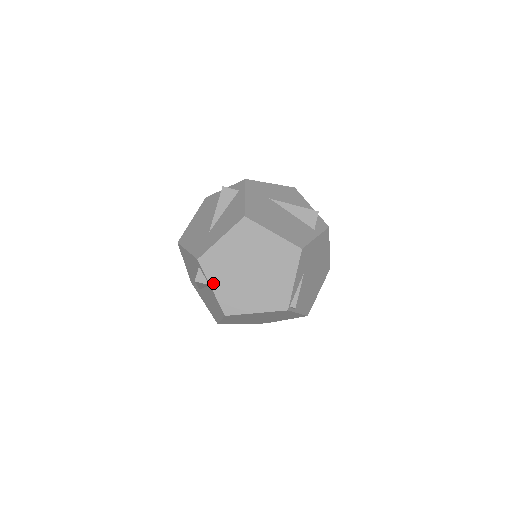
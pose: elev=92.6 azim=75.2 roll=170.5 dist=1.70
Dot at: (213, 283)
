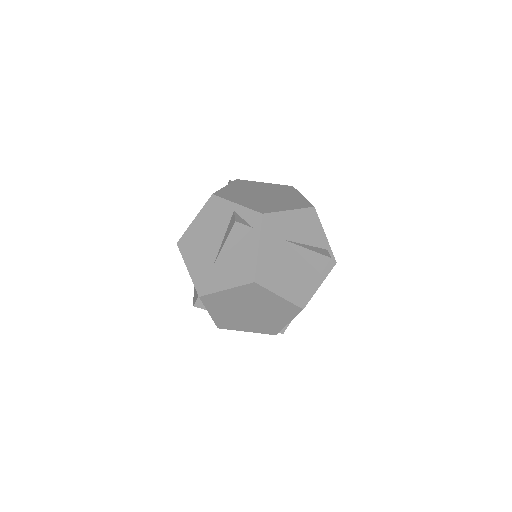
Dot at: (211, 311)
